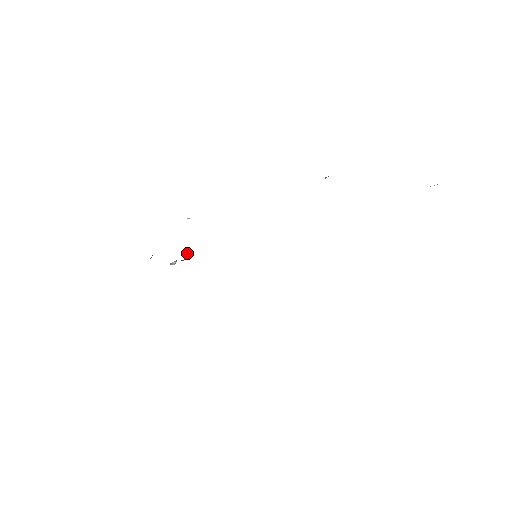
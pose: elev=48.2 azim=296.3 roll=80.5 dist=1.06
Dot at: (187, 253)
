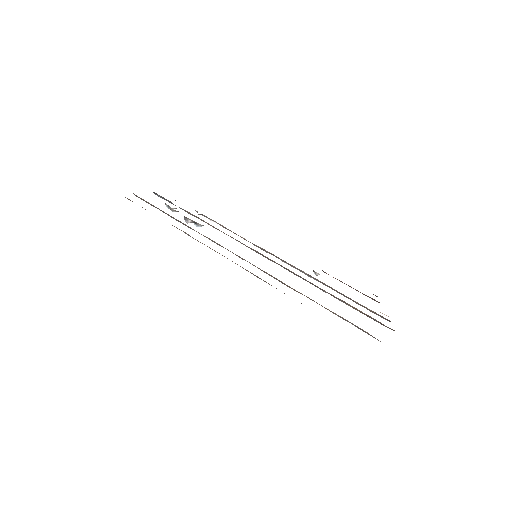
Dot at: occluded
